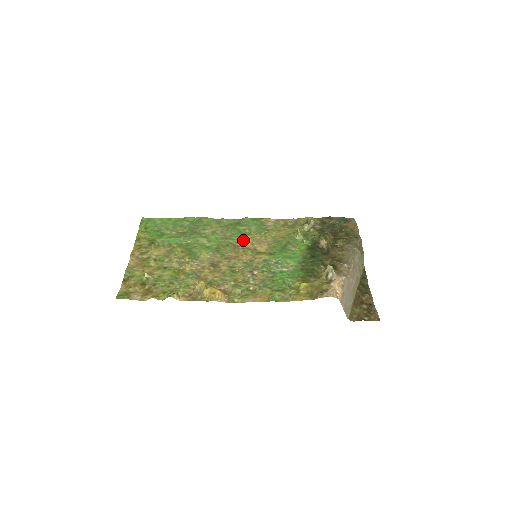
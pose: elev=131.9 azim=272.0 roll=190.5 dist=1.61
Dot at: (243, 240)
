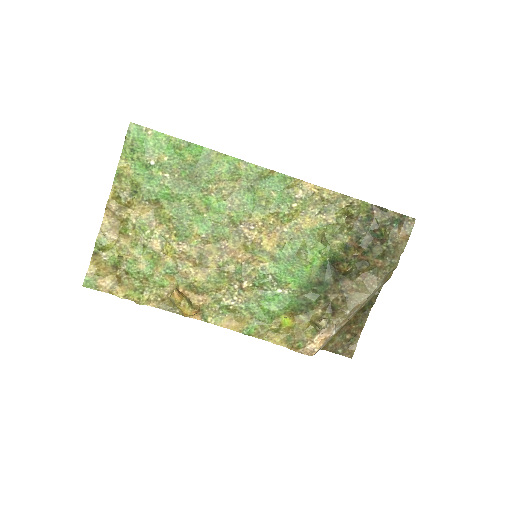
Dot at: (251, 222)
